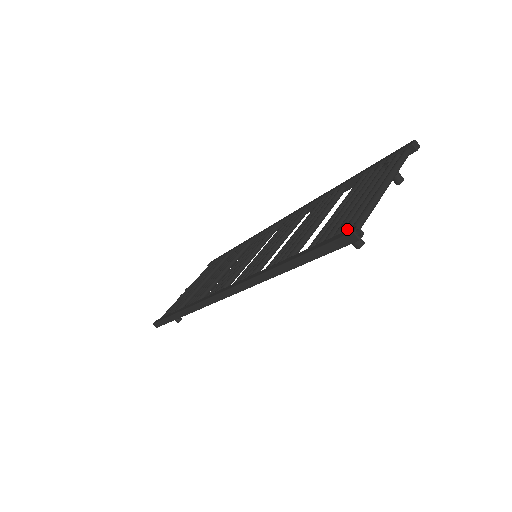
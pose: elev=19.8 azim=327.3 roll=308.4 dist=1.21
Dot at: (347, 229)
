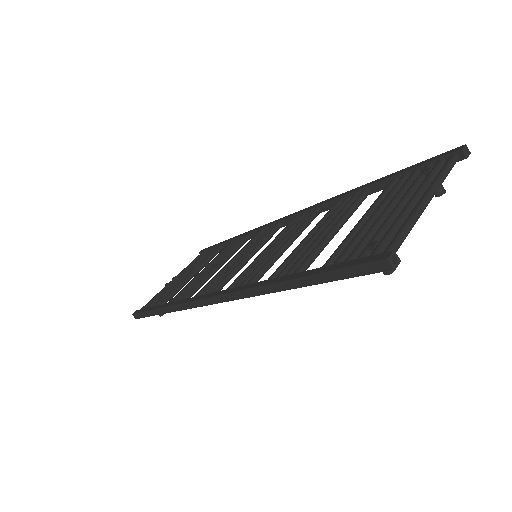
Dot at: (378, 251)
